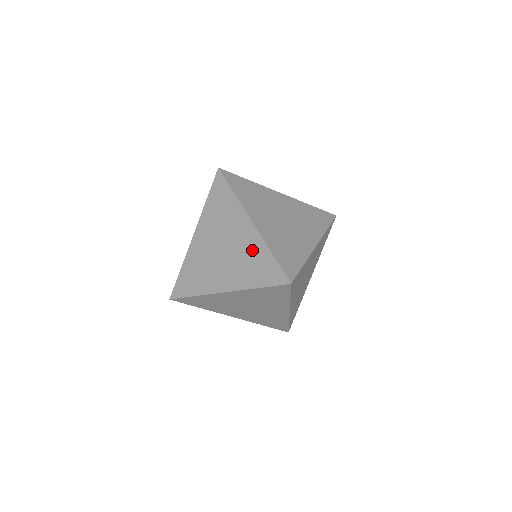
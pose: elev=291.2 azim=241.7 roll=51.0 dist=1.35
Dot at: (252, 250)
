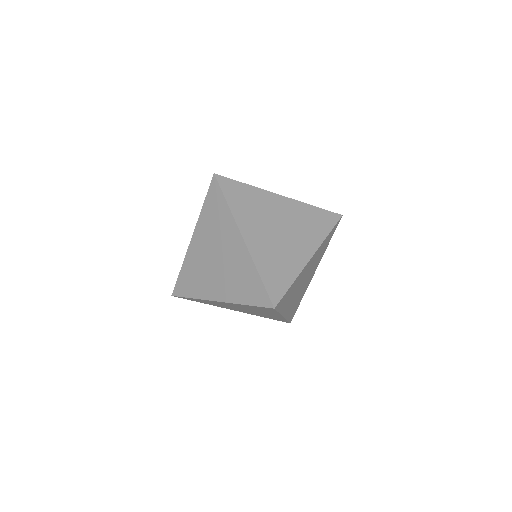
Dot at: (242, 266)
